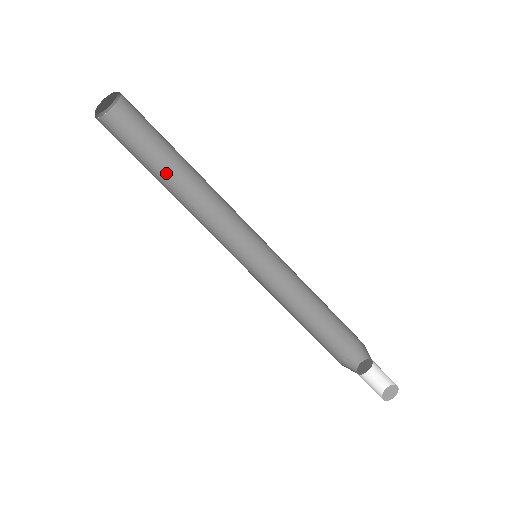
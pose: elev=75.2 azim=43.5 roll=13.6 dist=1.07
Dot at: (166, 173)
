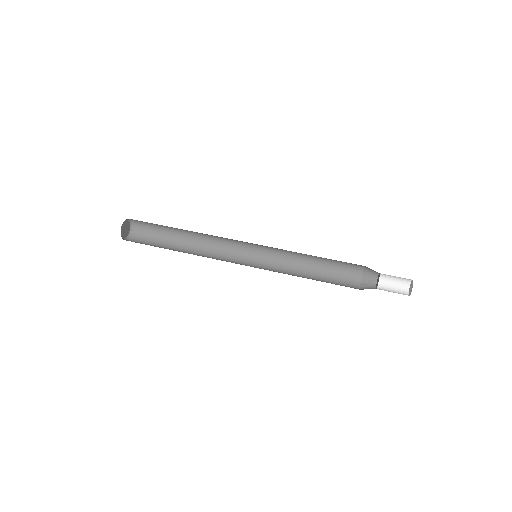
Dot at: (179, 245)
